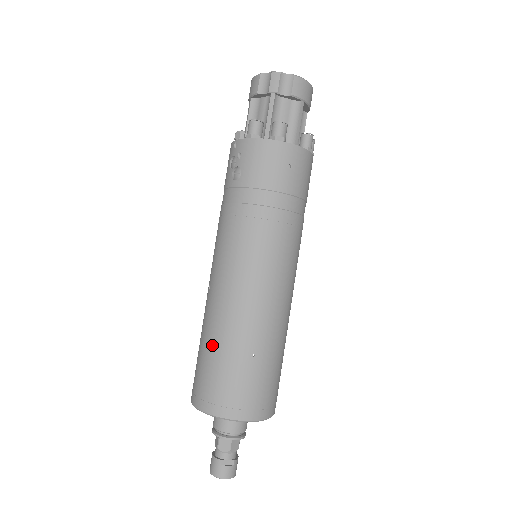
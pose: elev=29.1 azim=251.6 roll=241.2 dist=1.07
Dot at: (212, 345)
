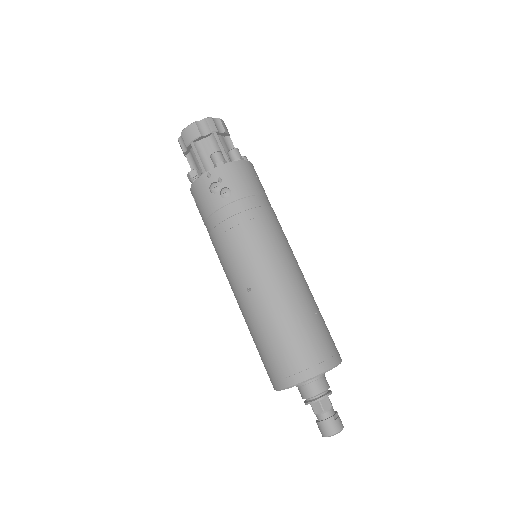
Dot at: (287, 324)
